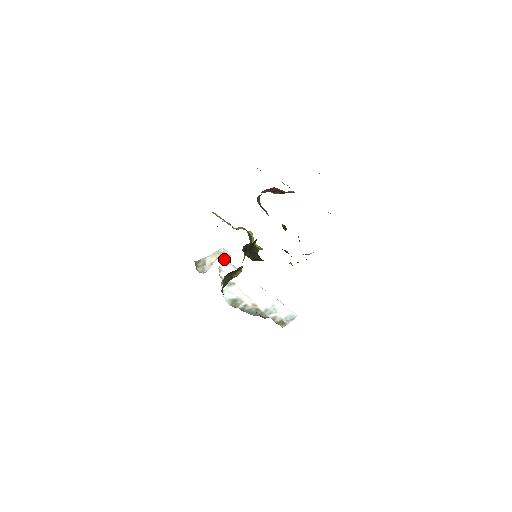
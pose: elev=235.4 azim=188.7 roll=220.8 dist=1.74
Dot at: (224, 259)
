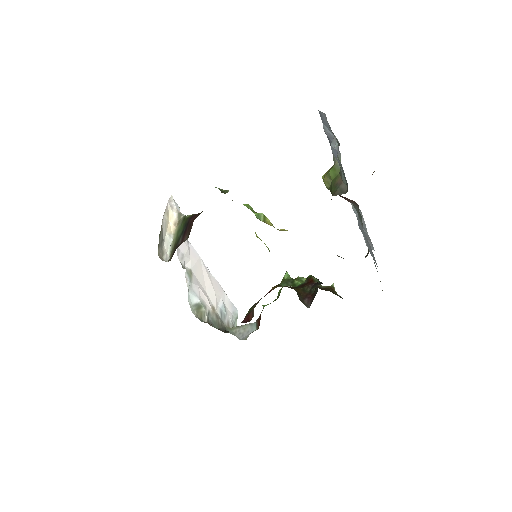
Dot at: occluded
